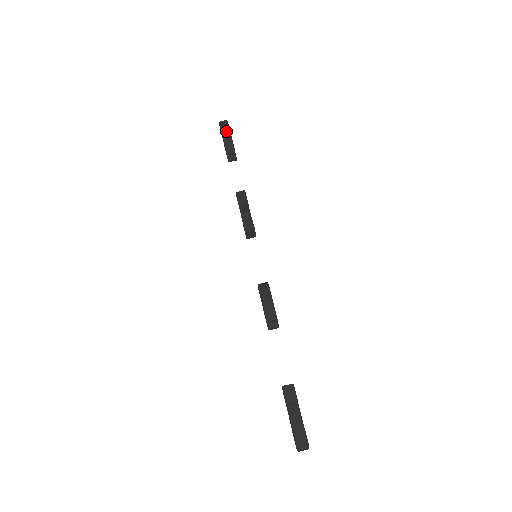
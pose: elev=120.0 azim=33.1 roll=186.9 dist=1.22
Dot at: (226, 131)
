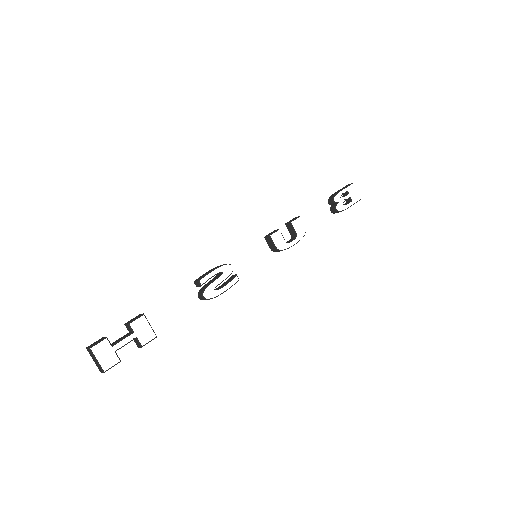
Dot at: (342, 188)
